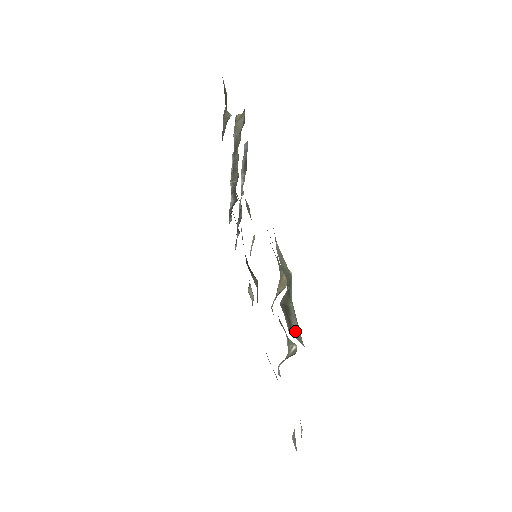
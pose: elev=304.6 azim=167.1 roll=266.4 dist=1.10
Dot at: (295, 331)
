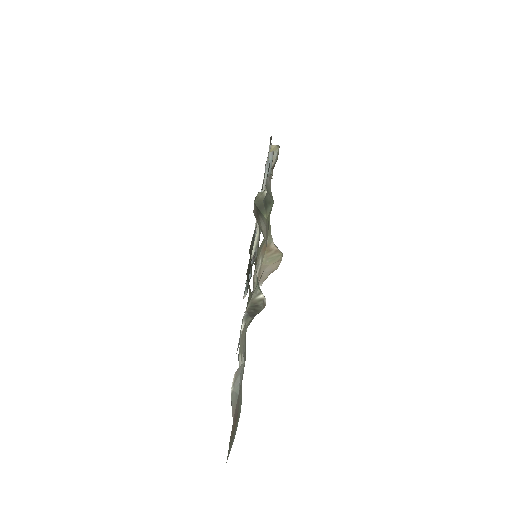
Dot at: (261, 227)
